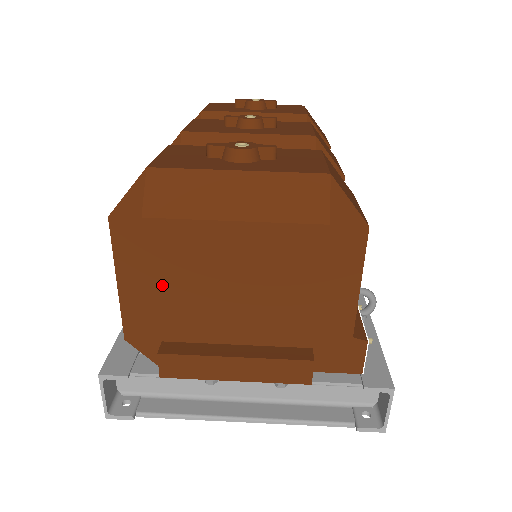
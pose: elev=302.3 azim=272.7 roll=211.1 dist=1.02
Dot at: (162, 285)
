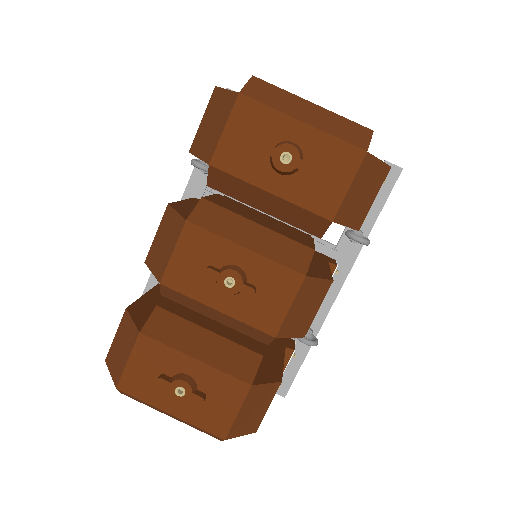
Dot at: occluded
